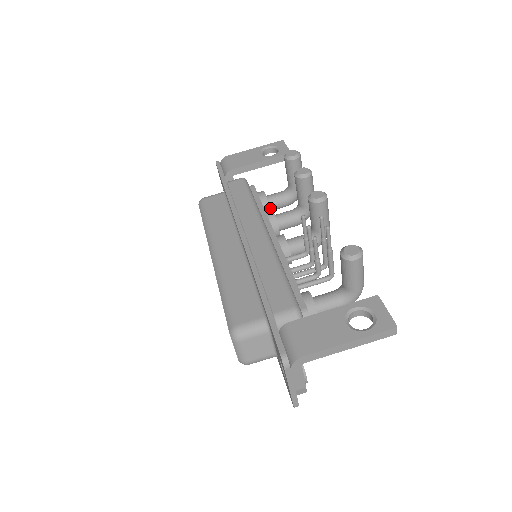
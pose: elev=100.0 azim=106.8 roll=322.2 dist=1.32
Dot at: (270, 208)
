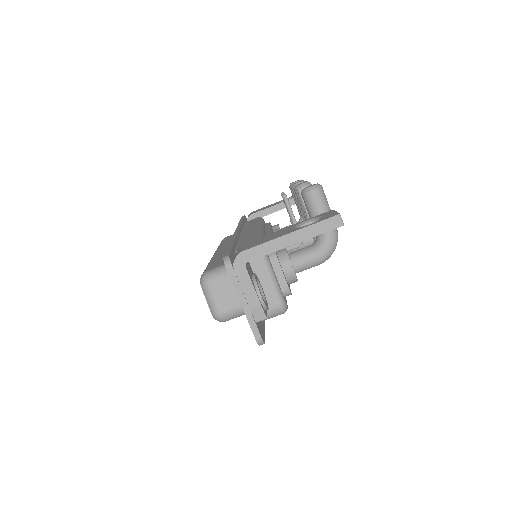
Dot at: occluded
